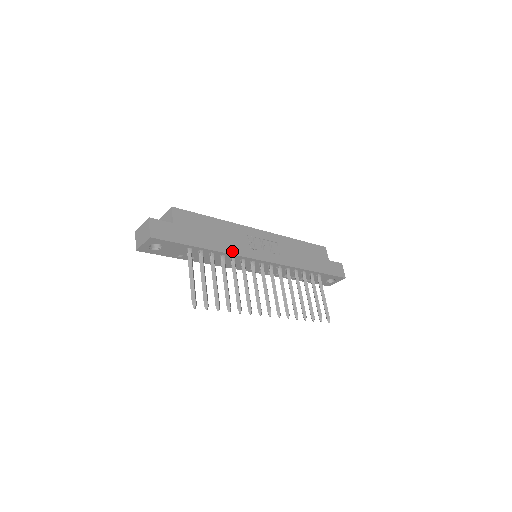
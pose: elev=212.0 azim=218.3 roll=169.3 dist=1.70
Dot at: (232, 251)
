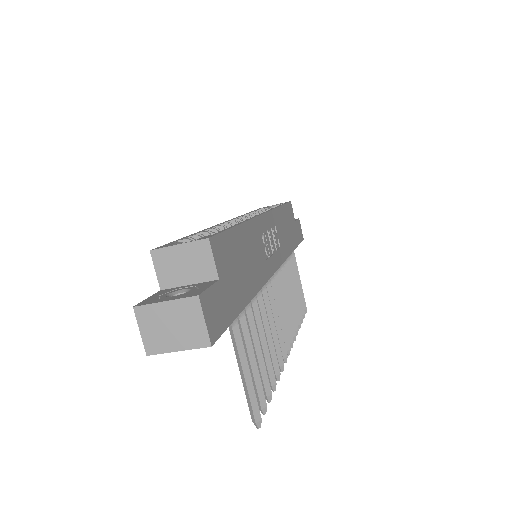
Dot at: (262, 280)
